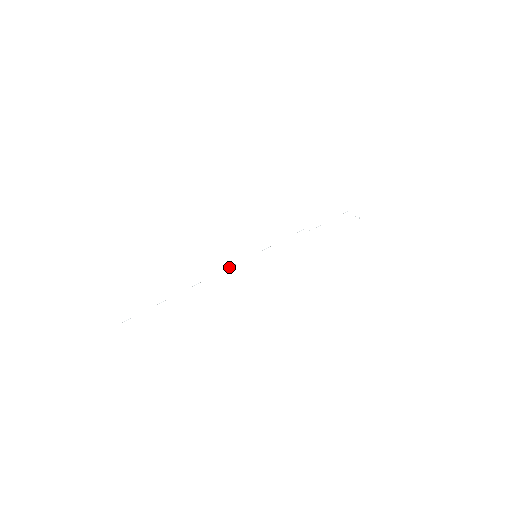
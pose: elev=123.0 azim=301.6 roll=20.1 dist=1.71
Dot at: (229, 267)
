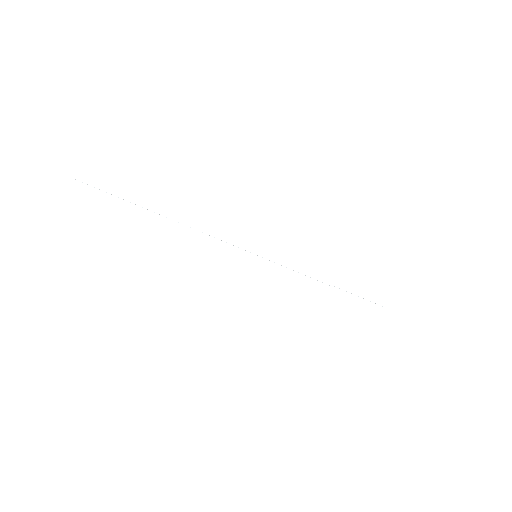
Dot at: (221, 240)
